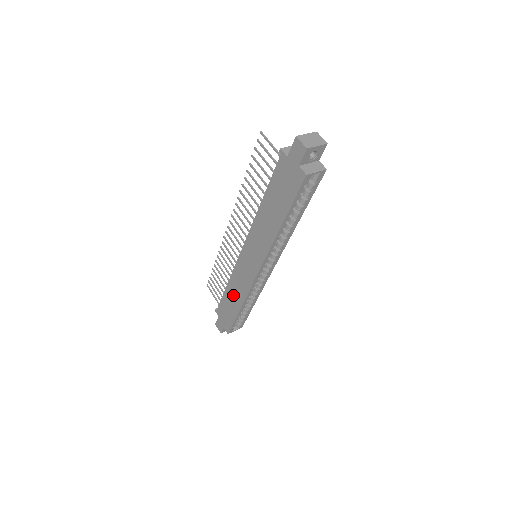
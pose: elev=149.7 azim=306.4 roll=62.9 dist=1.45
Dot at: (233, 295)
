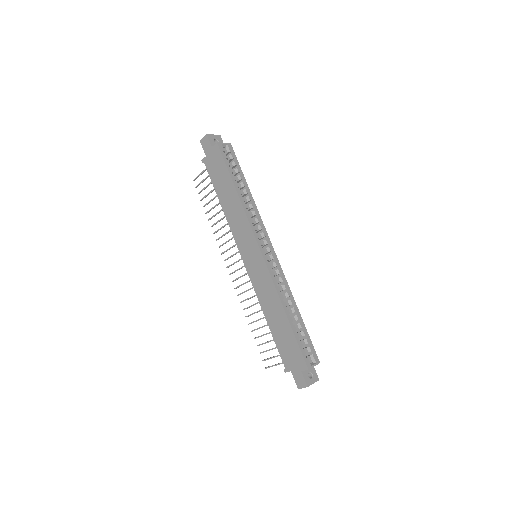
Dot at: (273, 314)
